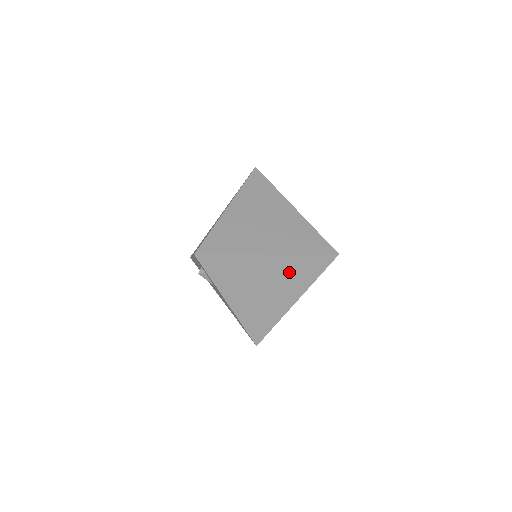
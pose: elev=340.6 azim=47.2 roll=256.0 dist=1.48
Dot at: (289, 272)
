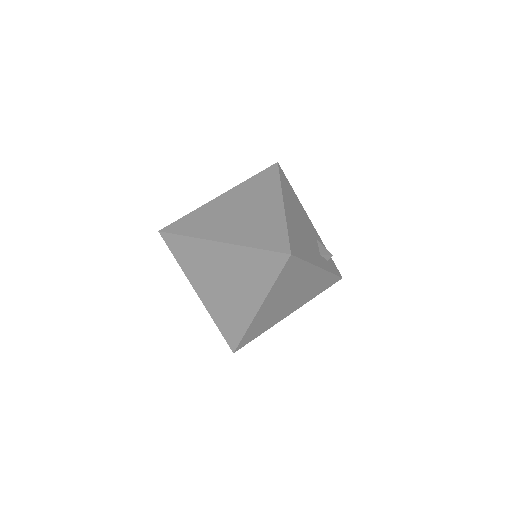
Dot at: (243, 268)
